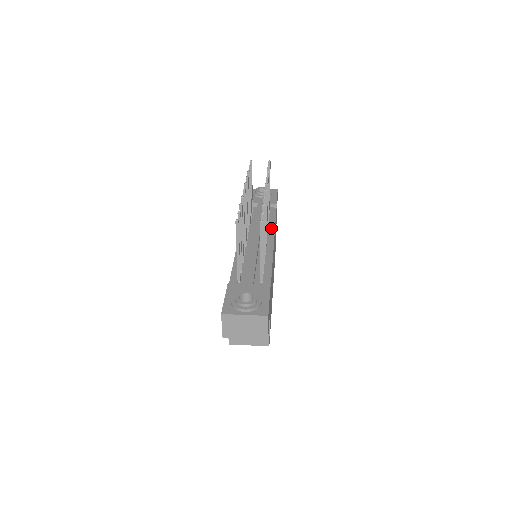
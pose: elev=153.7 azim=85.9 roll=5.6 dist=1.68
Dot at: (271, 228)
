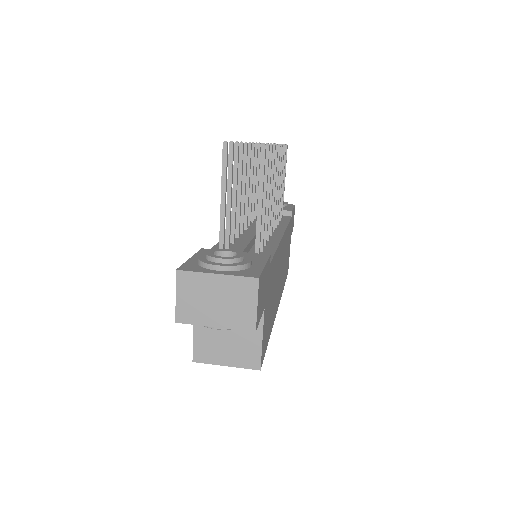
Dot at: (281, 226)
